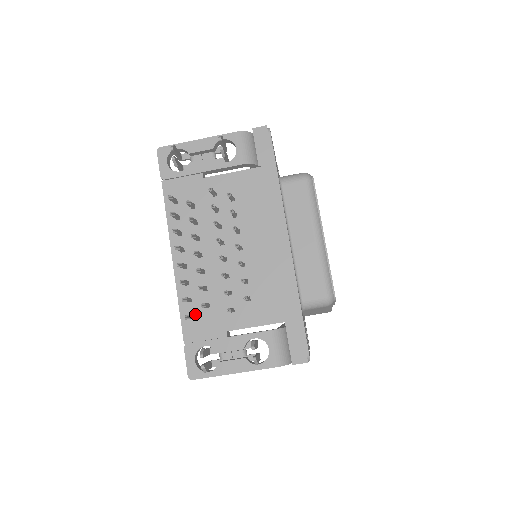
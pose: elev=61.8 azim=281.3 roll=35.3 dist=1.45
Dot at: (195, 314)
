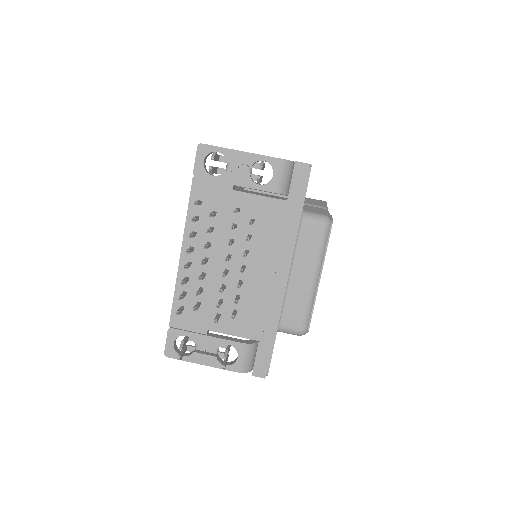
Dot at: (186, 307)
